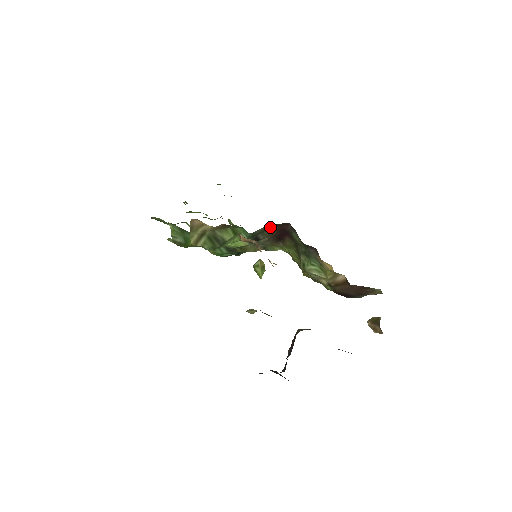
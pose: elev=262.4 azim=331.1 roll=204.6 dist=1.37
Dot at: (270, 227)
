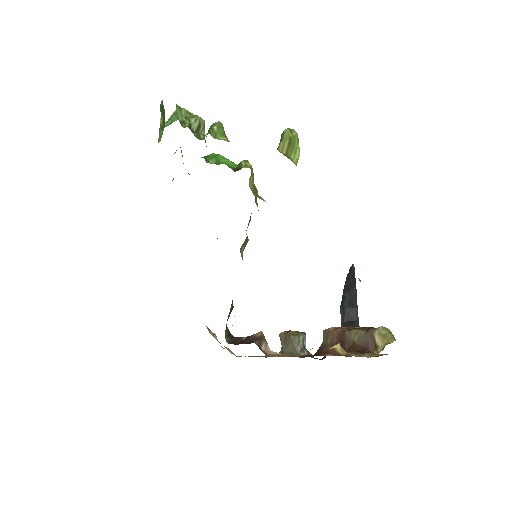
Dot at: occluded
